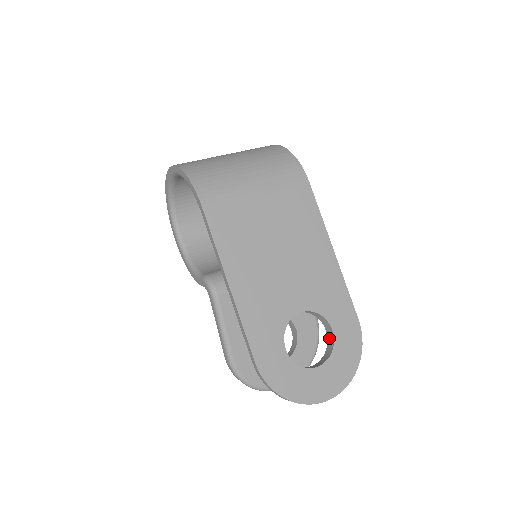
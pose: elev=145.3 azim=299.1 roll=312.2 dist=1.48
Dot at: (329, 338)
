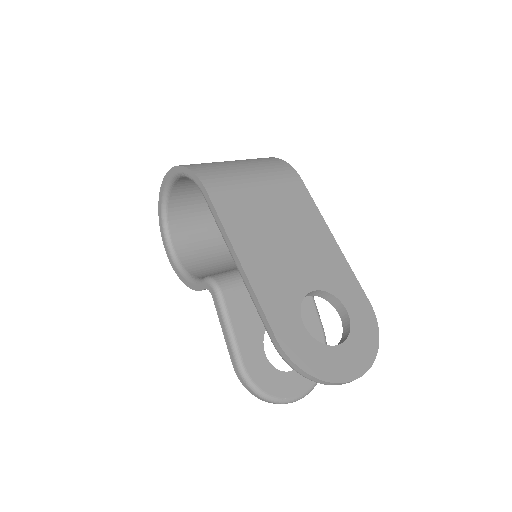
Dot at: (344, 320)
